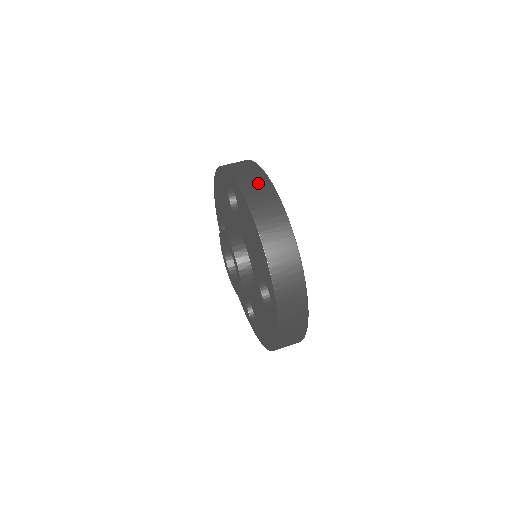
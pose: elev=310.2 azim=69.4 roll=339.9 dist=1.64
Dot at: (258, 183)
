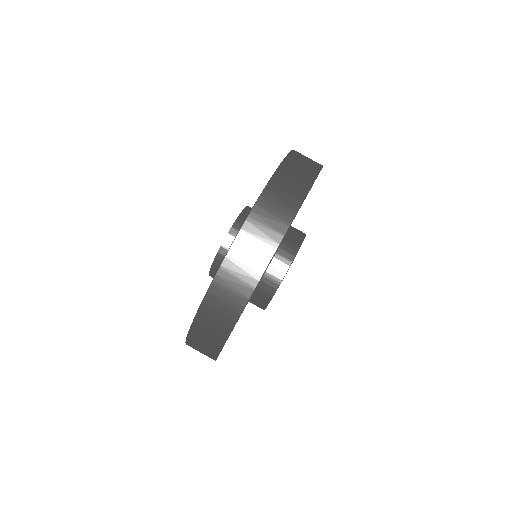
Dot at: (281, 208)
